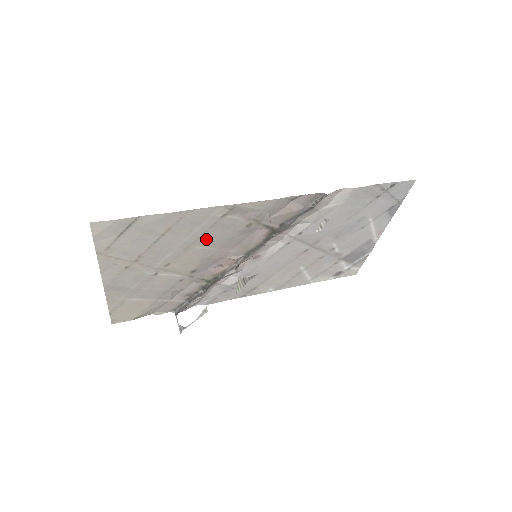
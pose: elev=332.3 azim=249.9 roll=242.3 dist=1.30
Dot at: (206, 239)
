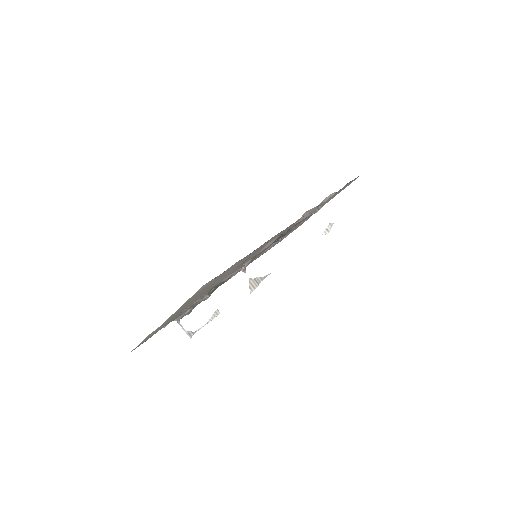
Dot at: (246, 259)
